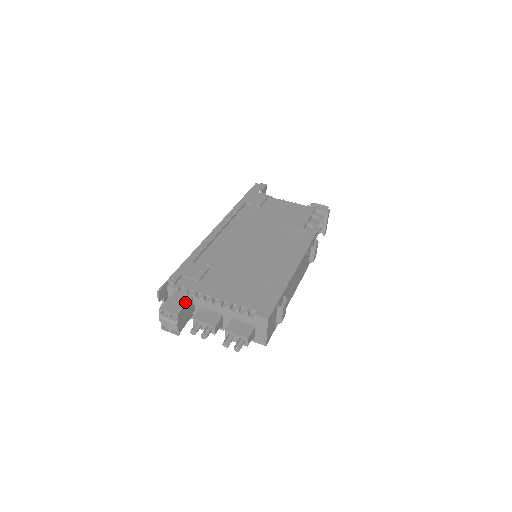
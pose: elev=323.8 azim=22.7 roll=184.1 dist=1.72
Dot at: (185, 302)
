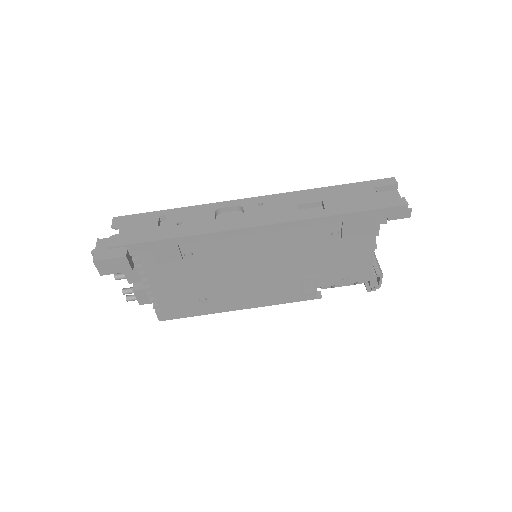
Dot at: (120, 271)
